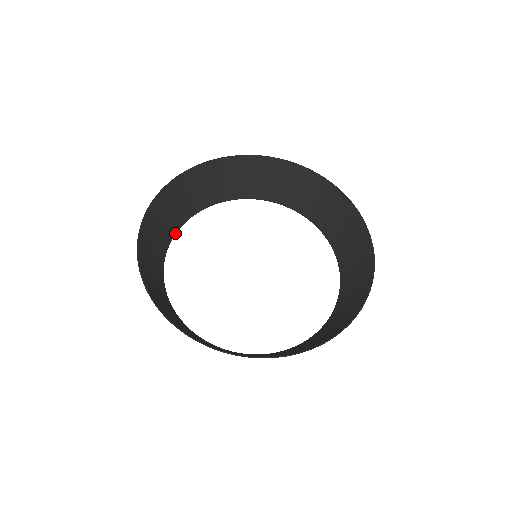
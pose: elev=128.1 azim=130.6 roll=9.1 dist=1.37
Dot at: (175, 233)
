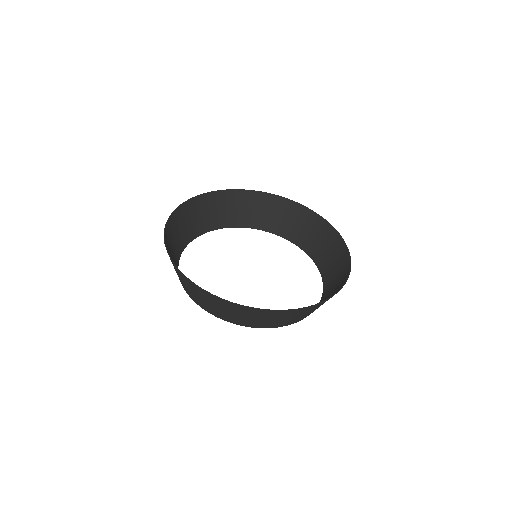
Dot at: occluded
